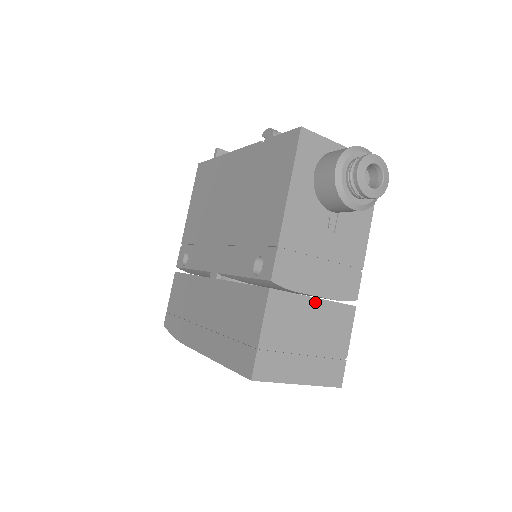
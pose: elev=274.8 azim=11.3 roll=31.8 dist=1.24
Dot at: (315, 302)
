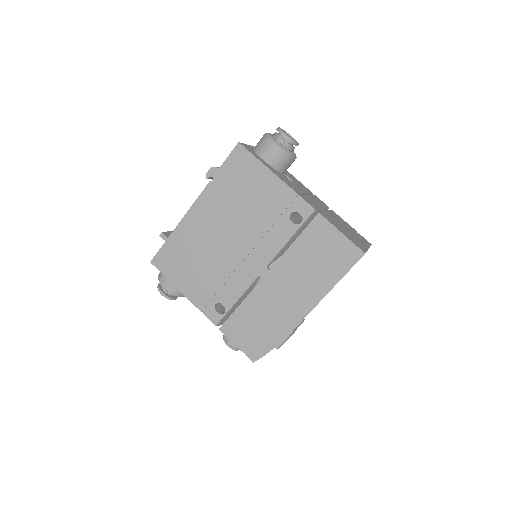
Dot at: (328, 213)
